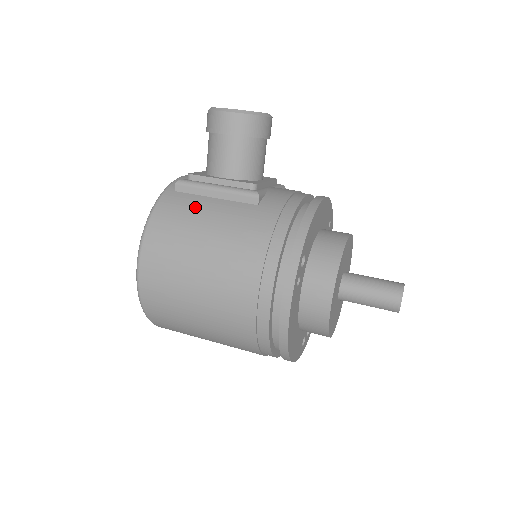
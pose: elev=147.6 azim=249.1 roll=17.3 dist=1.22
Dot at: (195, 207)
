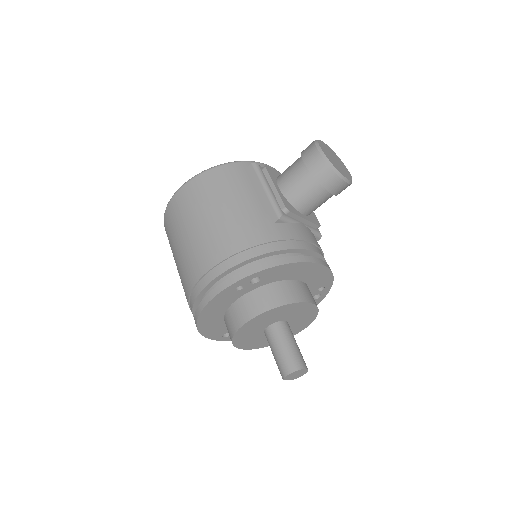
Dot at: (243, 187)
